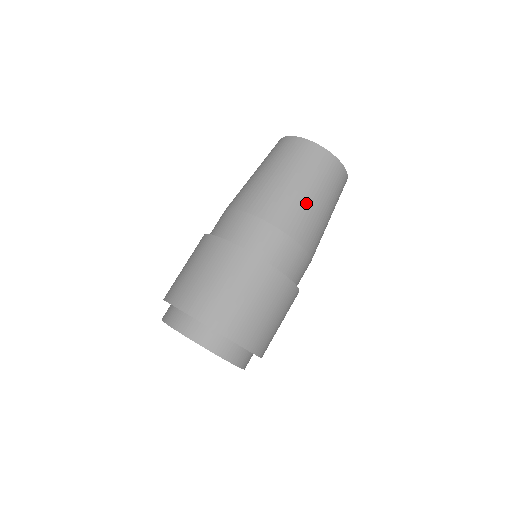
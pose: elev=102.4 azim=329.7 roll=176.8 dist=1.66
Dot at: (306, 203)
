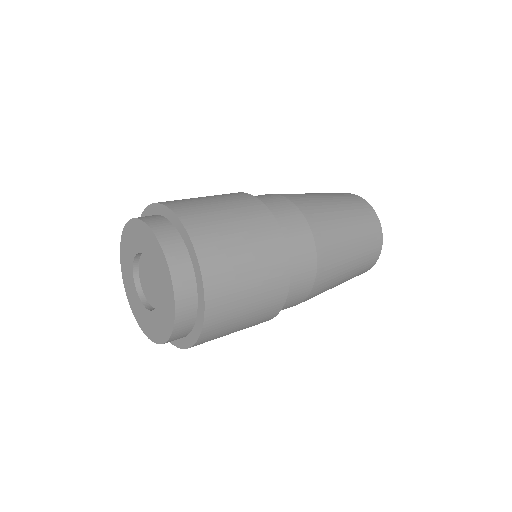
Dot at: occluded
